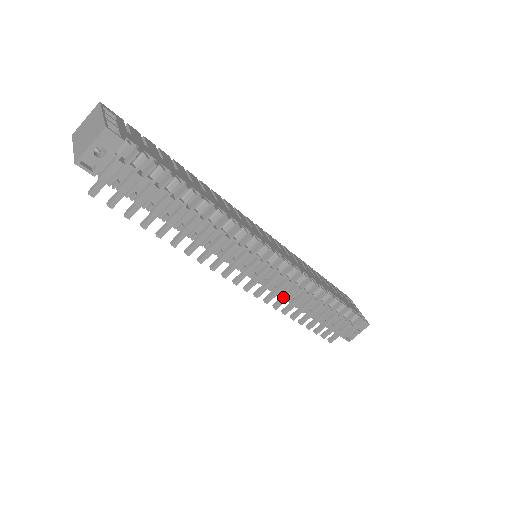
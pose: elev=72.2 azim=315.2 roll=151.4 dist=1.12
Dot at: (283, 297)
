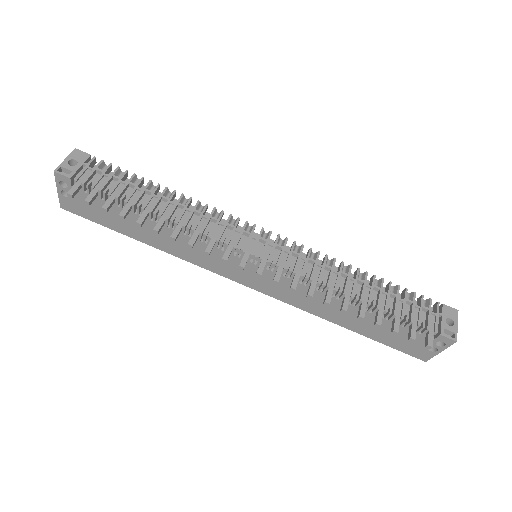
Dot at: (309, 279)
